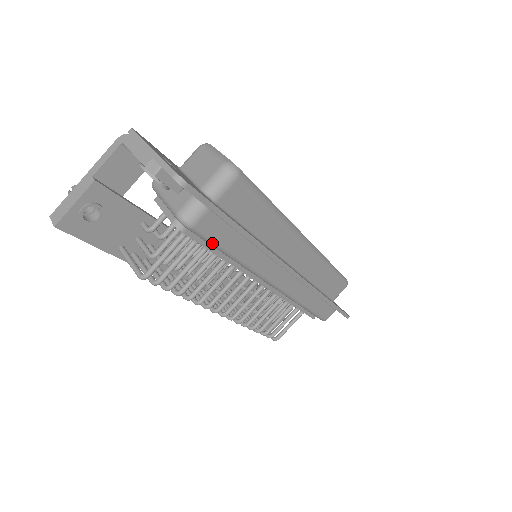
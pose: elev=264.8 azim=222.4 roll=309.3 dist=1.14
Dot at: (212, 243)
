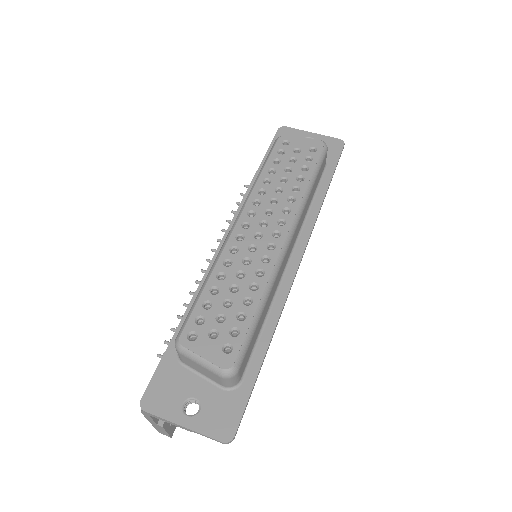
Dot at: occluded
